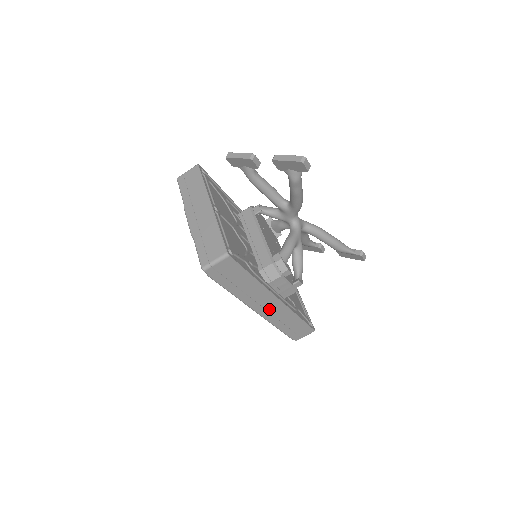
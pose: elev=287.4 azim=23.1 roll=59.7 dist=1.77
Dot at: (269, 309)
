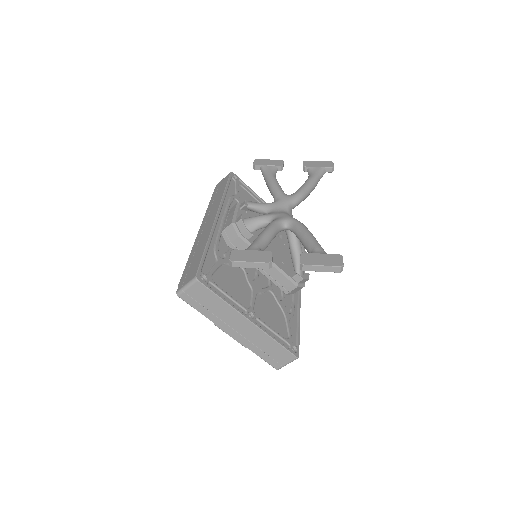
Dot at: occluded
